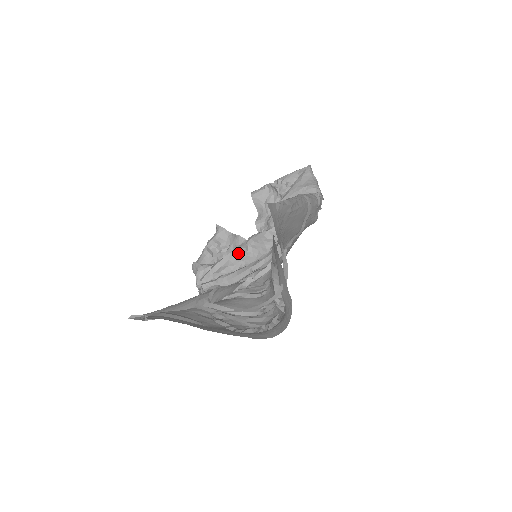
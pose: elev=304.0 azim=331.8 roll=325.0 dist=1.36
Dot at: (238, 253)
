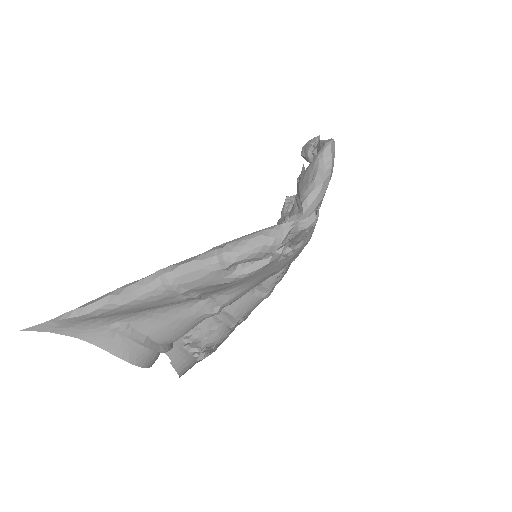
Dot at: occluded
